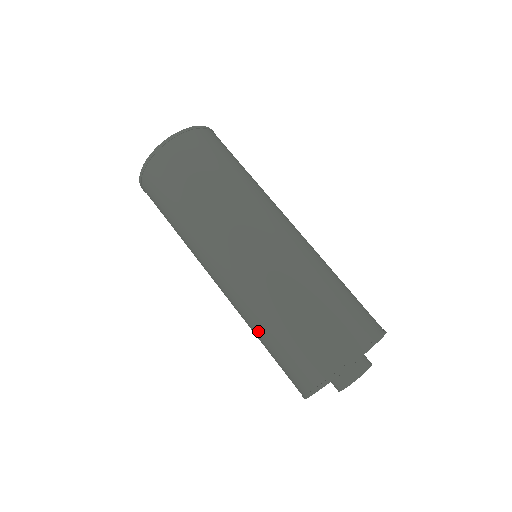
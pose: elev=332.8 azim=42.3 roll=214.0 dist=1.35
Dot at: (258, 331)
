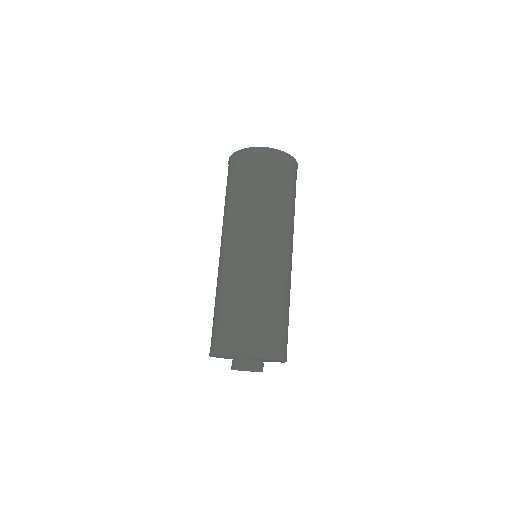
Dot at: occluded
